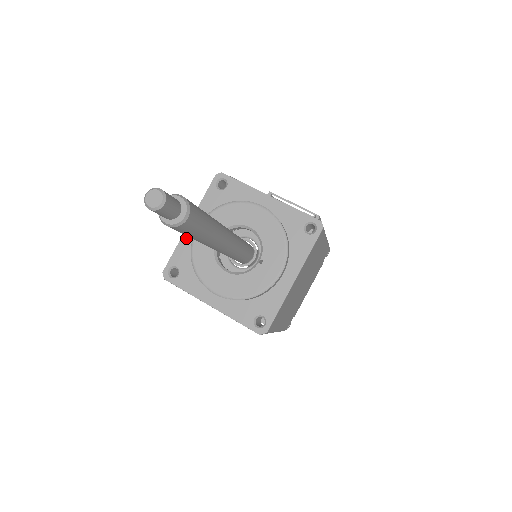
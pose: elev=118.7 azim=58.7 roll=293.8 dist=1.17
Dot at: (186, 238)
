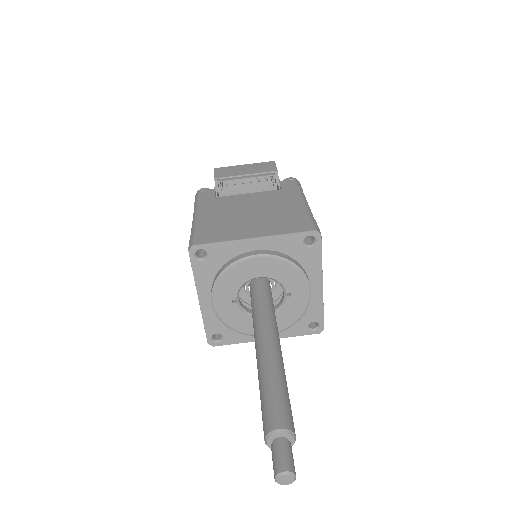
Dot at: (206, 312)
